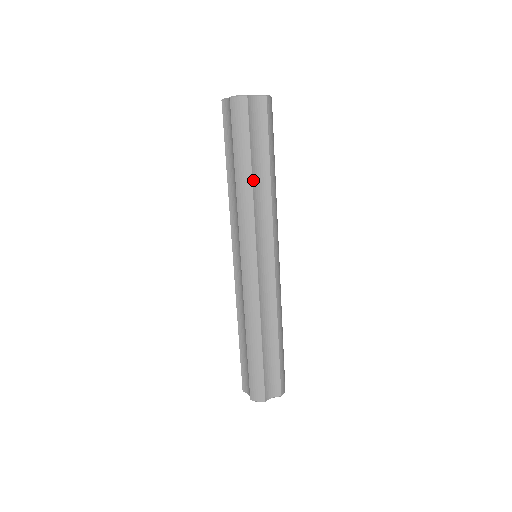
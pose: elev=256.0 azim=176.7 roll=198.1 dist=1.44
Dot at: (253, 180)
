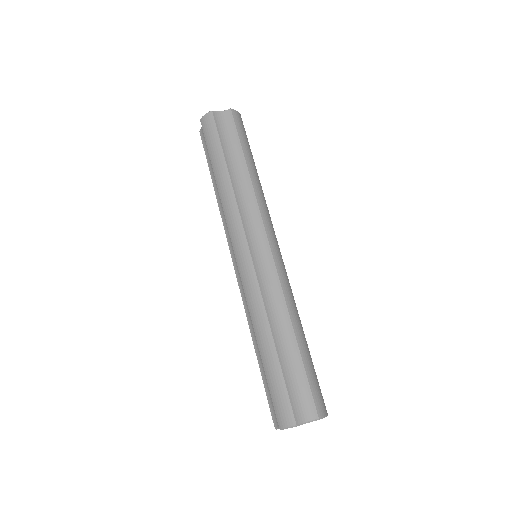
Dot at: (230, 175)
